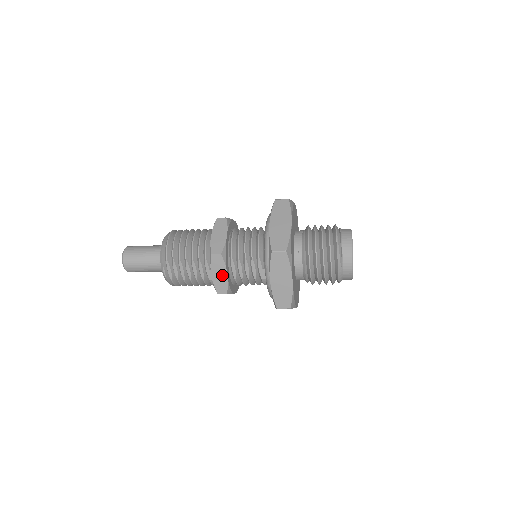
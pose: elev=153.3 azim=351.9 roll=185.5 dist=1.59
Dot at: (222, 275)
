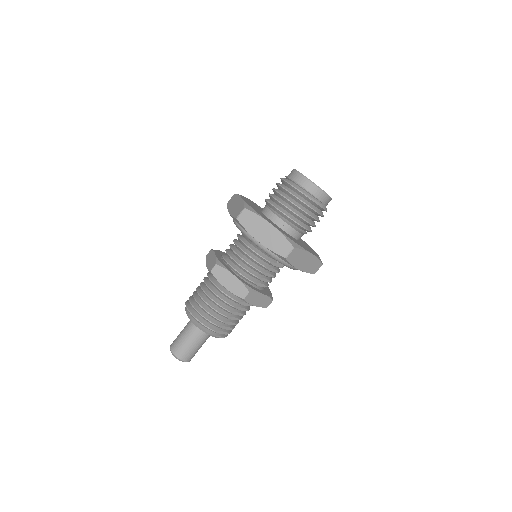
Dot at: (261, 298)
